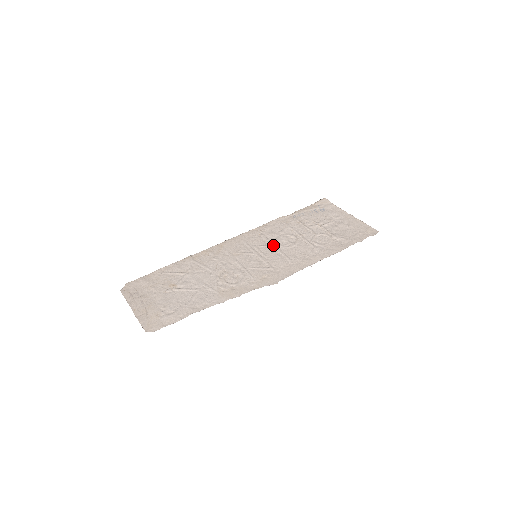
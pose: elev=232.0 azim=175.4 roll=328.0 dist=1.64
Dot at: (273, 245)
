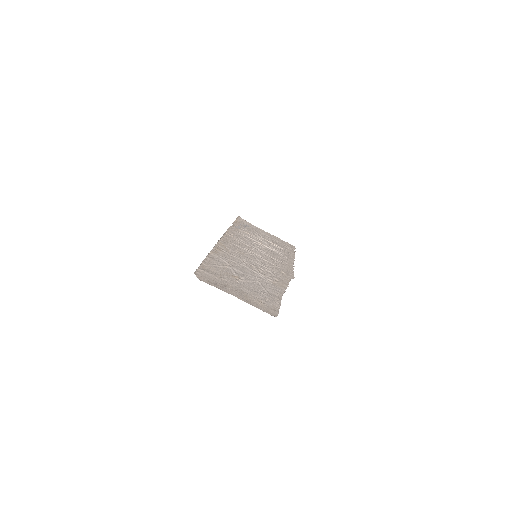
Dot at: (255, 248)
